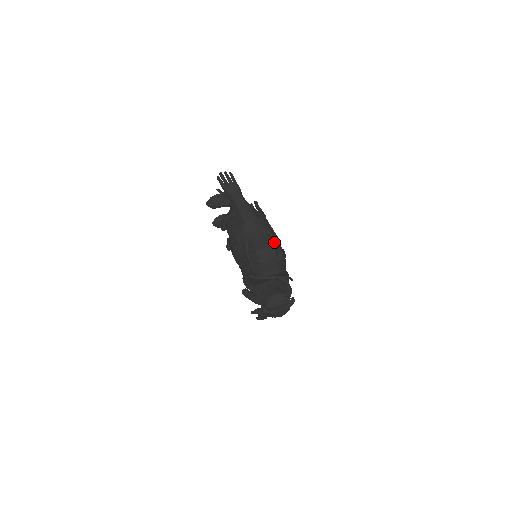
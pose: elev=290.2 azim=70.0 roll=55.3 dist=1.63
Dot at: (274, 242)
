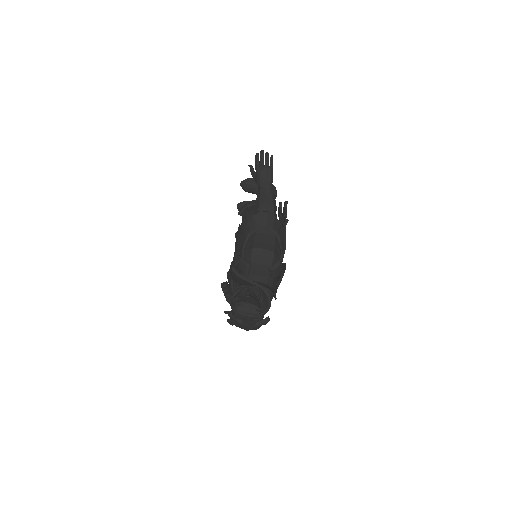
Dot at: (278, 249)
